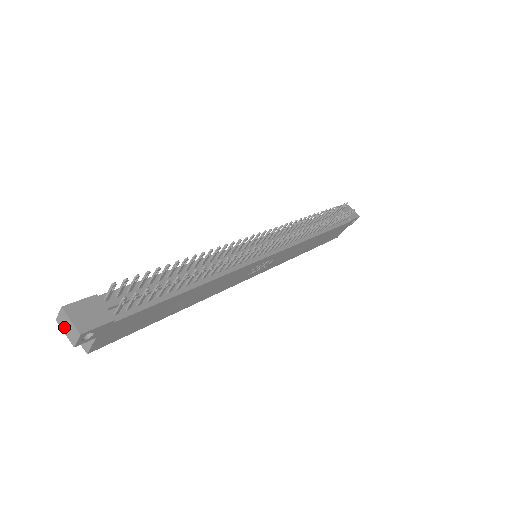
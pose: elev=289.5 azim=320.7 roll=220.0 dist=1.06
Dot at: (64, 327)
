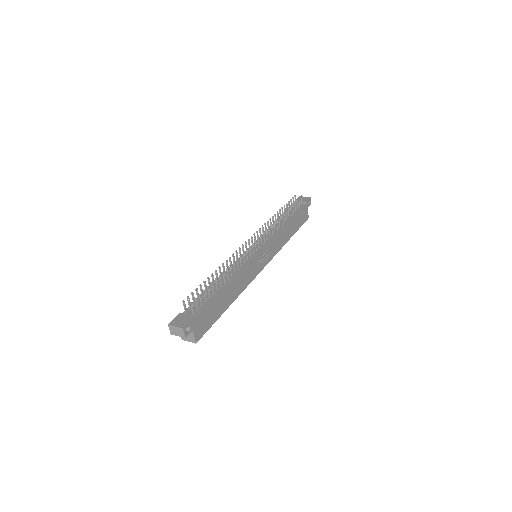
Dot at: (175, 333)
